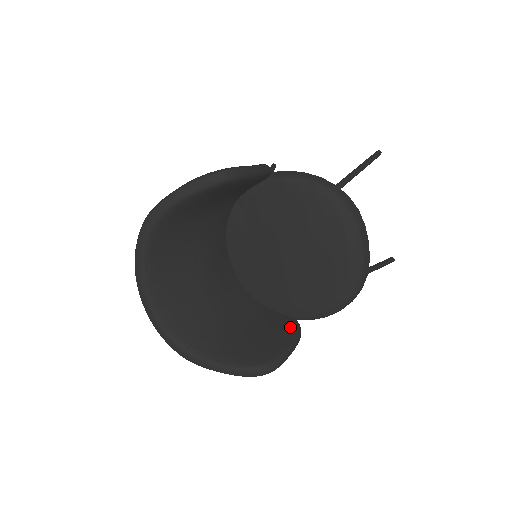
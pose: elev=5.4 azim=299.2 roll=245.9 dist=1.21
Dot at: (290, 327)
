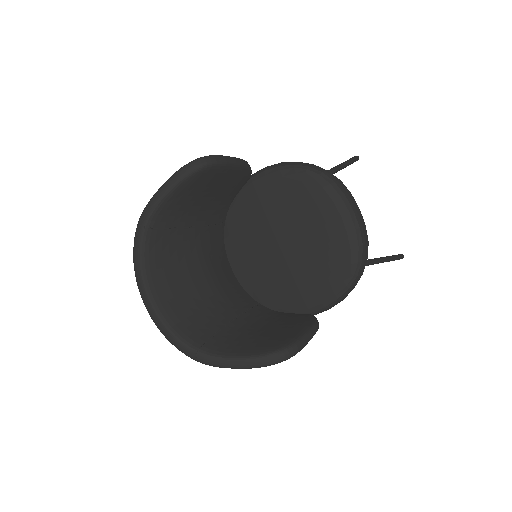
Dot at: (305, 319)
